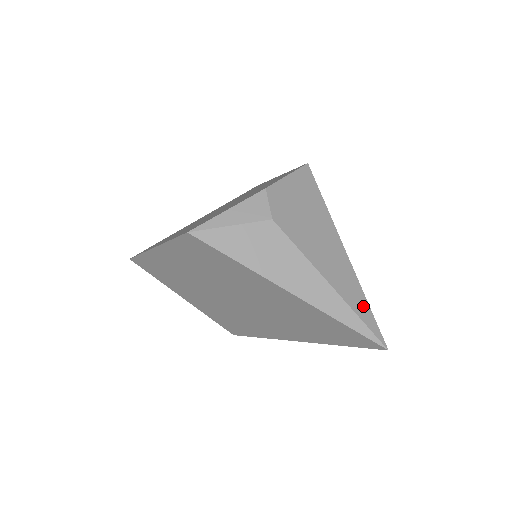
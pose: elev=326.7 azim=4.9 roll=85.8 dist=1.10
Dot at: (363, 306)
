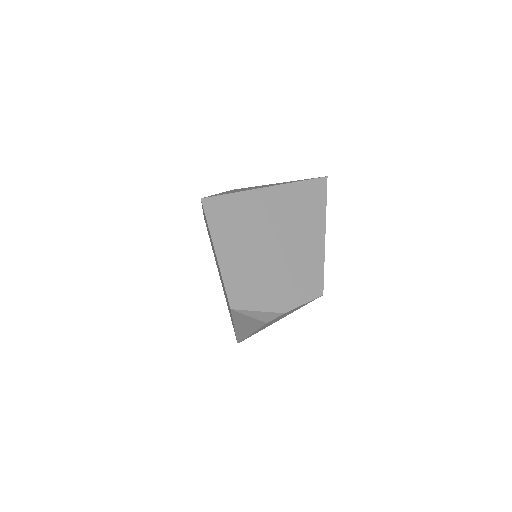
Dot at: occluded
